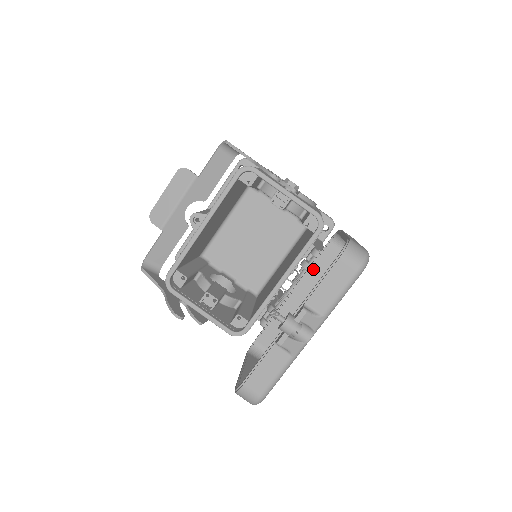
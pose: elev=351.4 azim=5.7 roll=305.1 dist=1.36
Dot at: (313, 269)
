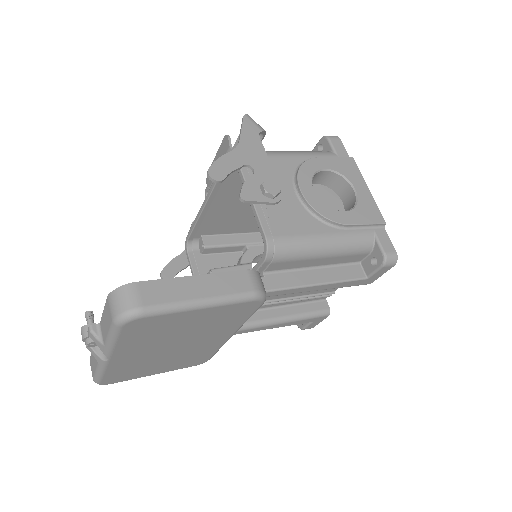
Dot at: occluded
